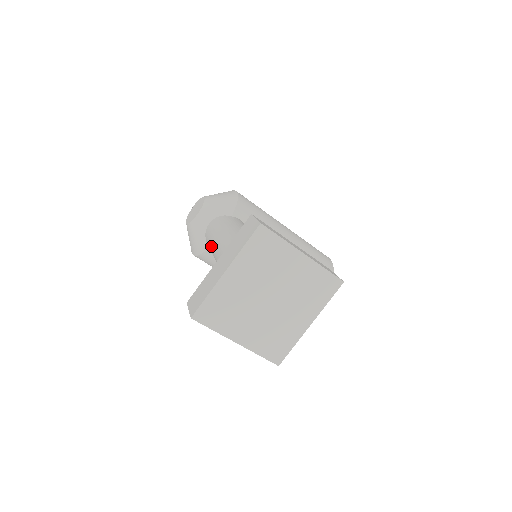
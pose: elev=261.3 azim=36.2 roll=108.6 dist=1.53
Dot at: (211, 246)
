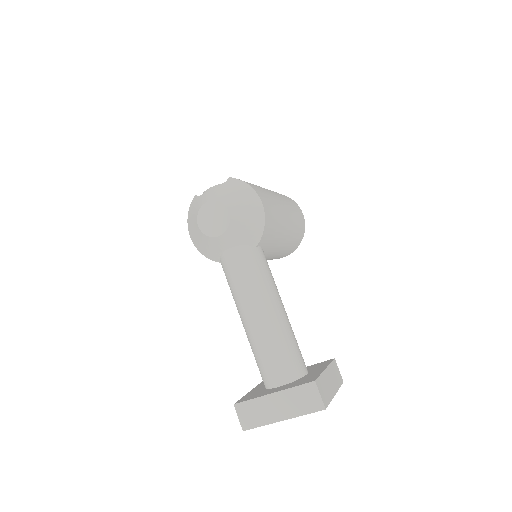
Dot at: (234, 290)
